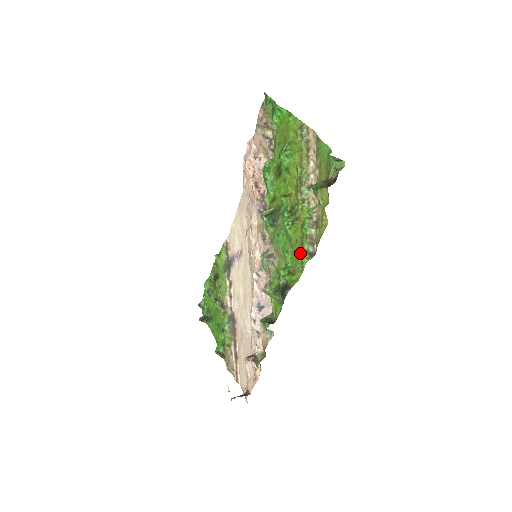
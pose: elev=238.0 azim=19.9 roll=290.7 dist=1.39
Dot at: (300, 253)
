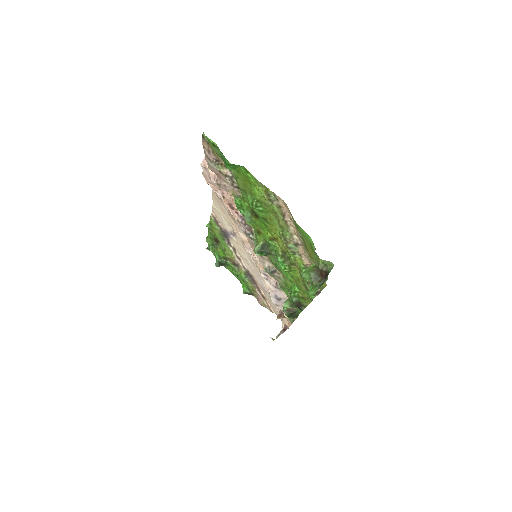
Dot at: (305, 291)
